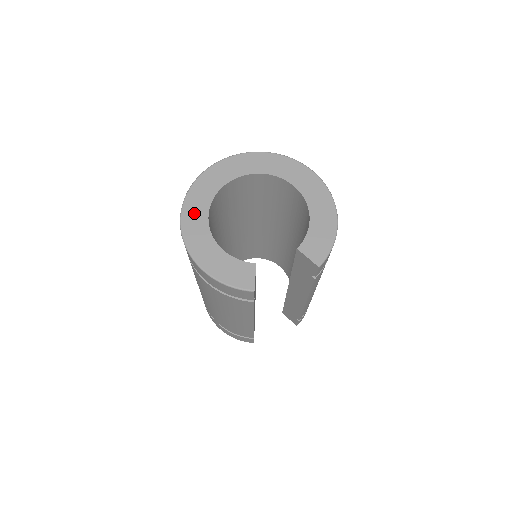
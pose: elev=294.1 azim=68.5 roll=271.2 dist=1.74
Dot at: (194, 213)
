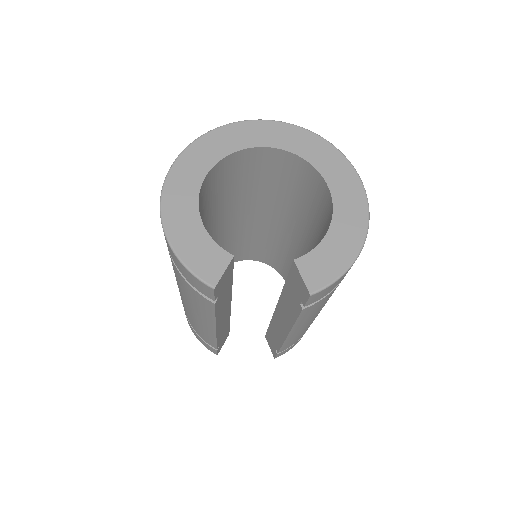
Dot at: (191, 166)
